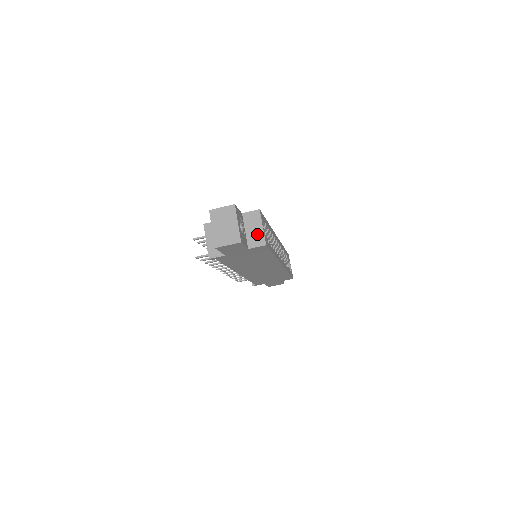
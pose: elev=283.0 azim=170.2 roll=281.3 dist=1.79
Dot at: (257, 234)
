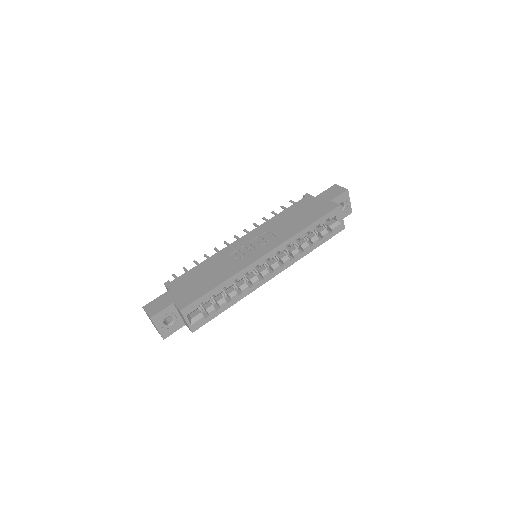
Dot at: occluded
